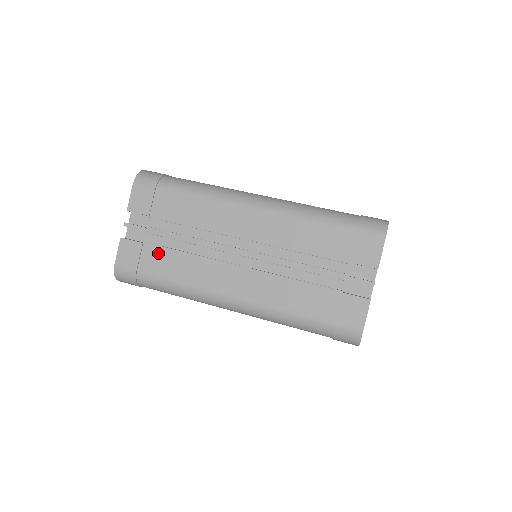
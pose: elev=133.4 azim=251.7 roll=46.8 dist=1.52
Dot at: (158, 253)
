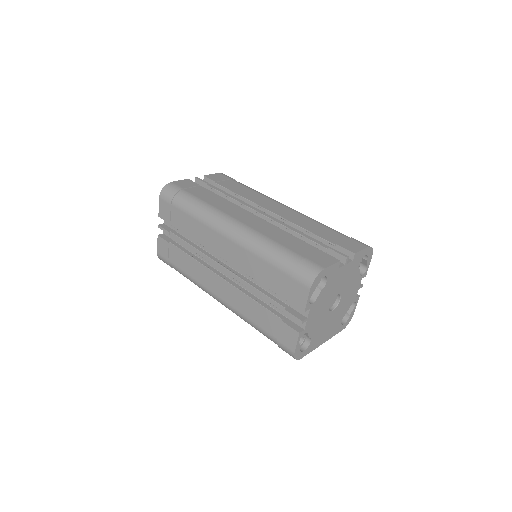
Dot at: (177, 252)
